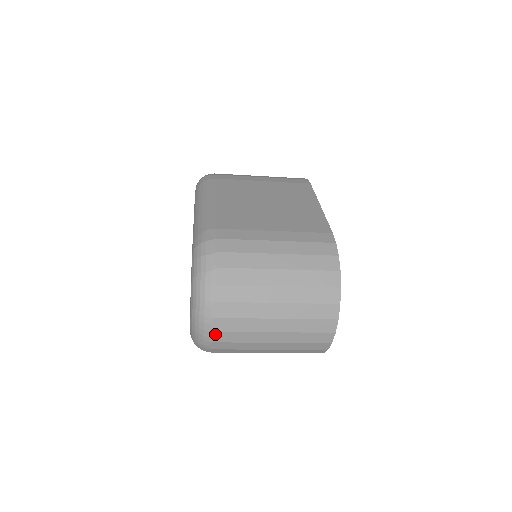
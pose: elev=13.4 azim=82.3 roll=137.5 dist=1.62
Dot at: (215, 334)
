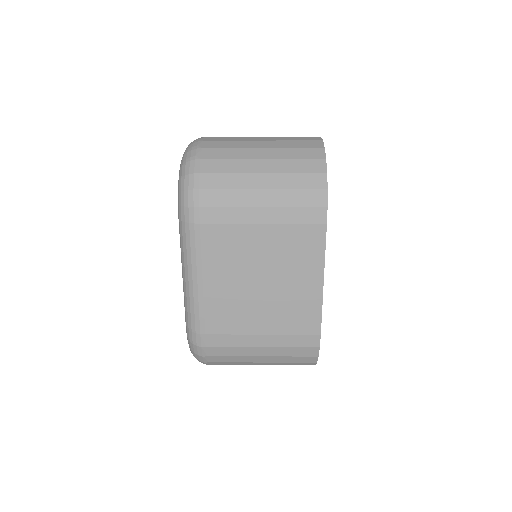
Dot at: occluded
